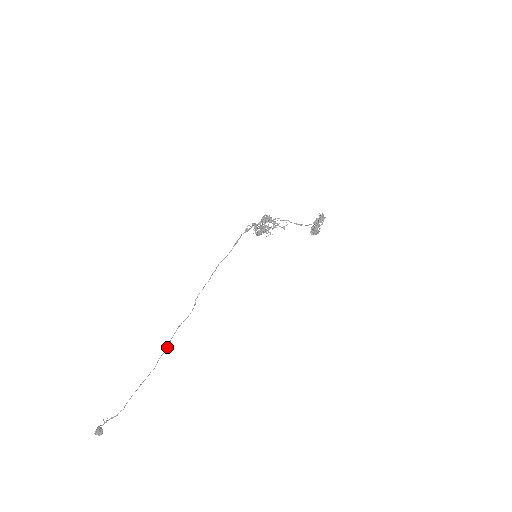
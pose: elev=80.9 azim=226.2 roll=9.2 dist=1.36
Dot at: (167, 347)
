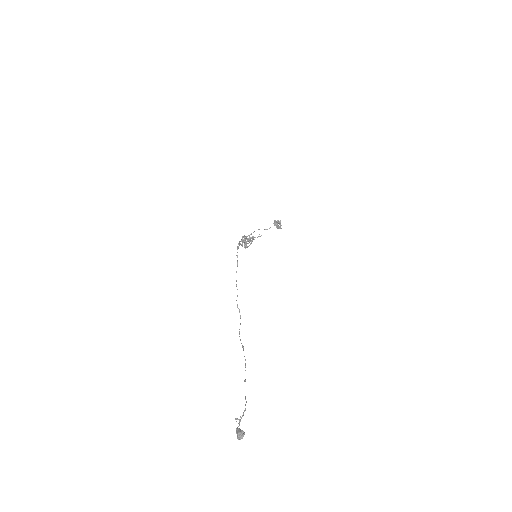
Dot at: (242, 346)
